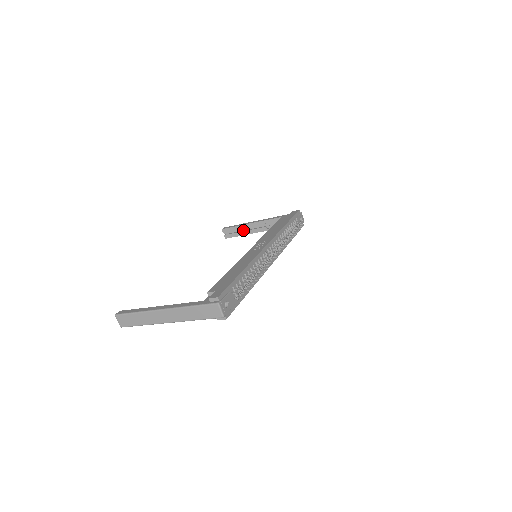
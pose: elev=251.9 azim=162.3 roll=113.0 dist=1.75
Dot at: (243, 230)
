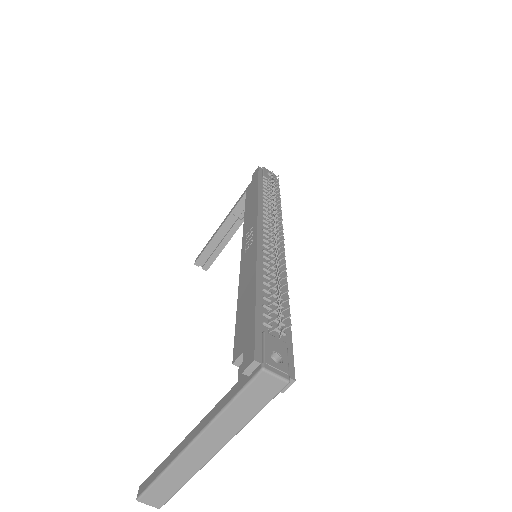
Dot at: (217, 245)
